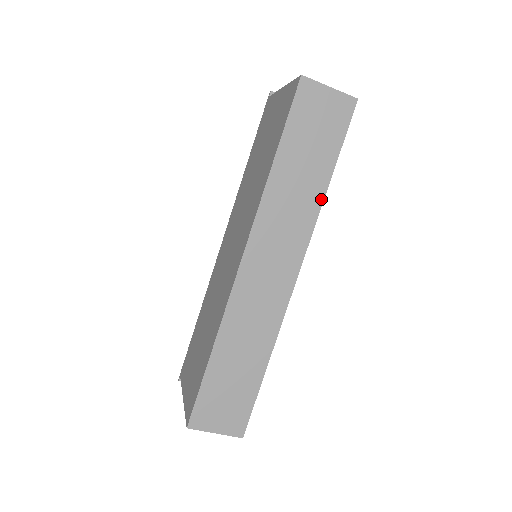
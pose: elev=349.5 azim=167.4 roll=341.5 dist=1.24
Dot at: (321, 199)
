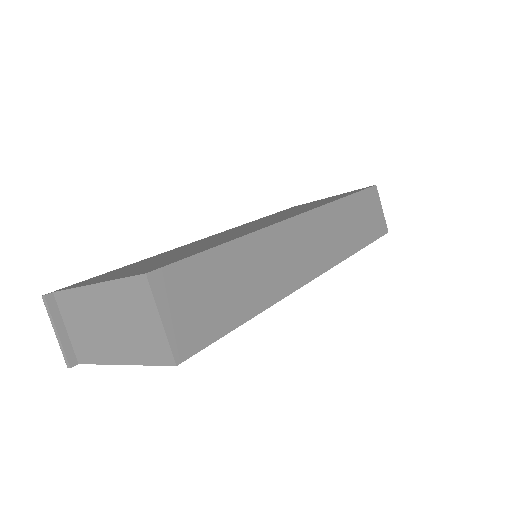
Dot at: (353, 251)
